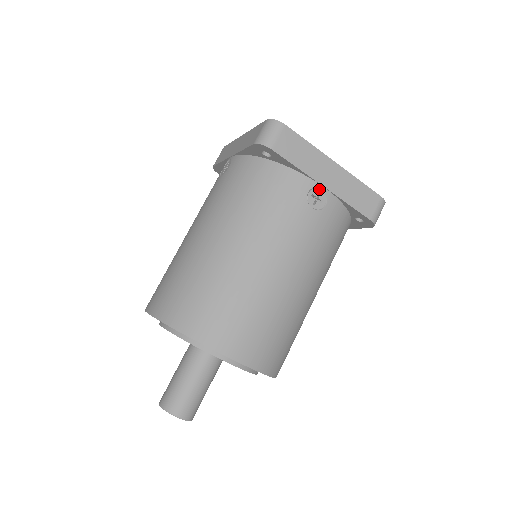
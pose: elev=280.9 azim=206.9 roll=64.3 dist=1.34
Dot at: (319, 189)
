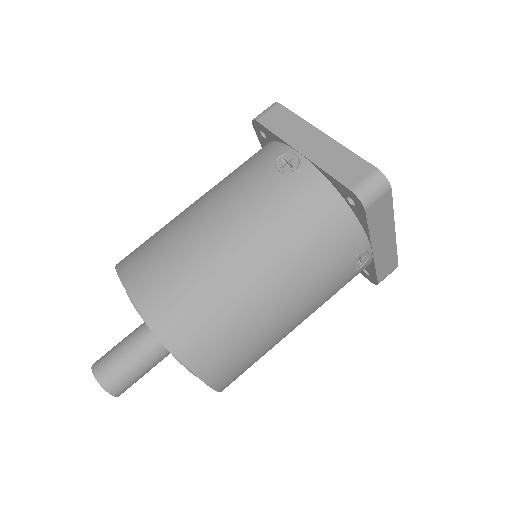
Dot at: (294, 155)
